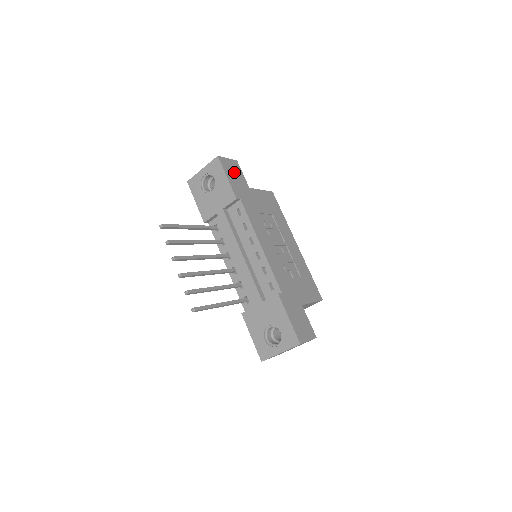
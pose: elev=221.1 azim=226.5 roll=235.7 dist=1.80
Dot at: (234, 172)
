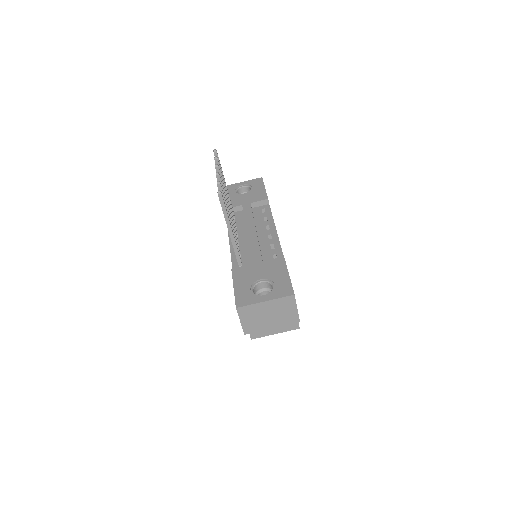
Dot at: occluded
